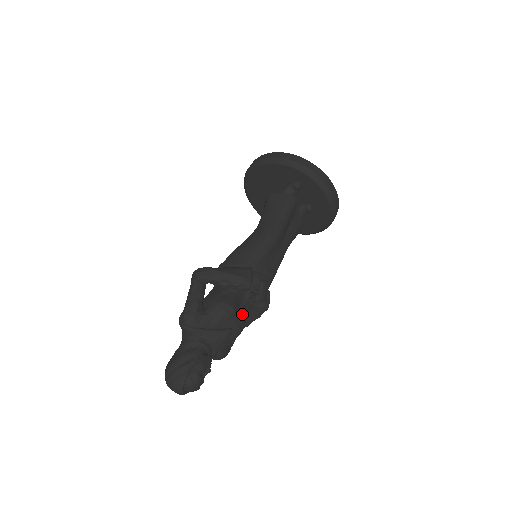
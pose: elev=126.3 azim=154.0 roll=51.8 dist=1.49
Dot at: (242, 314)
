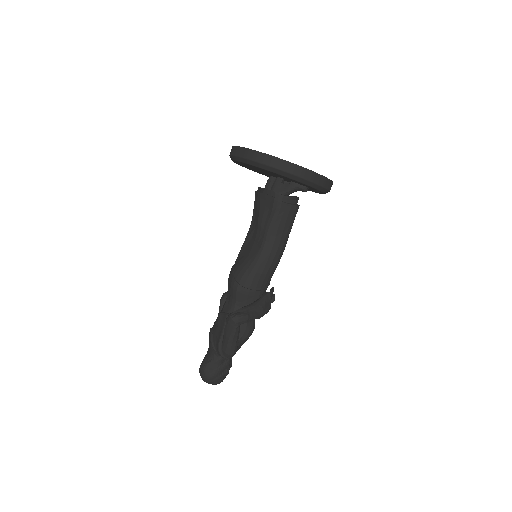
Dot at: occluded
